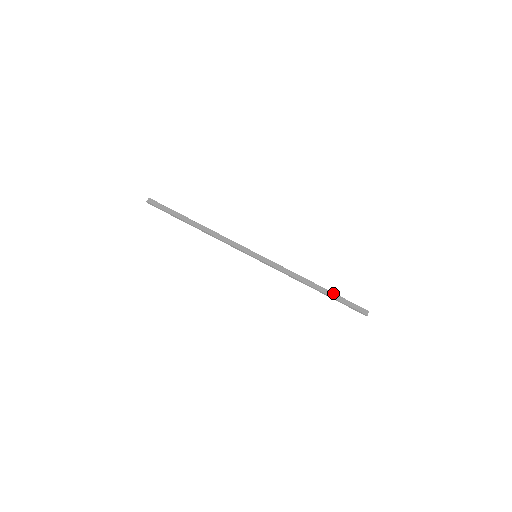
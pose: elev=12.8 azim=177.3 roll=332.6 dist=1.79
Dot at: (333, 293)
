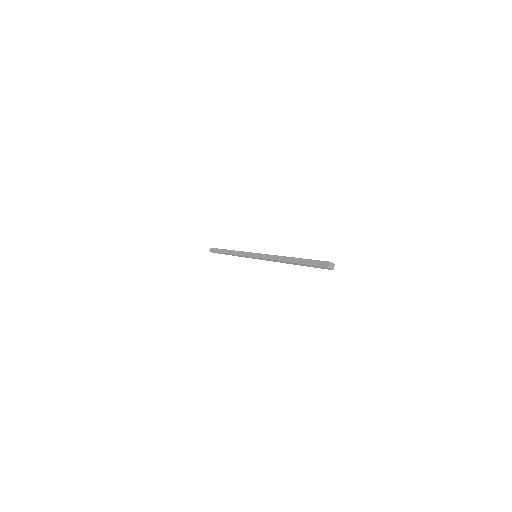
Dot at: (300, 259)
